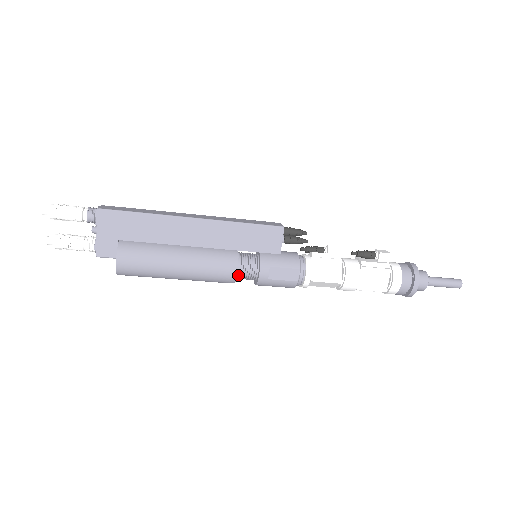
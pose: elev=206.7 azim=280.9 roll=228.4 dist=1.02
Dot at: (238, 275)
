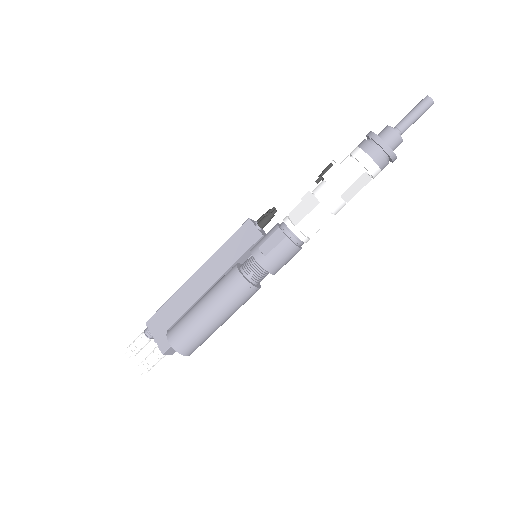
Dot at: (248, 277)
